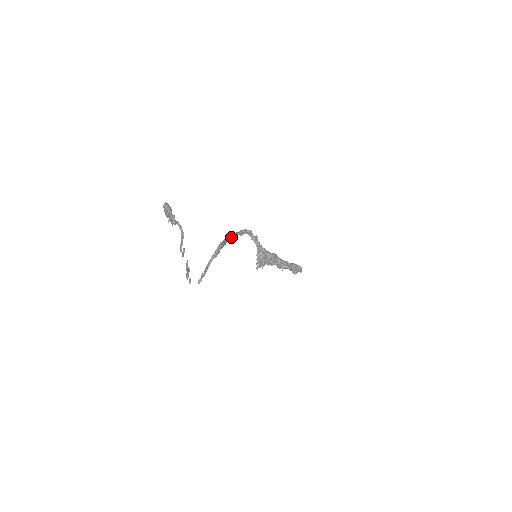
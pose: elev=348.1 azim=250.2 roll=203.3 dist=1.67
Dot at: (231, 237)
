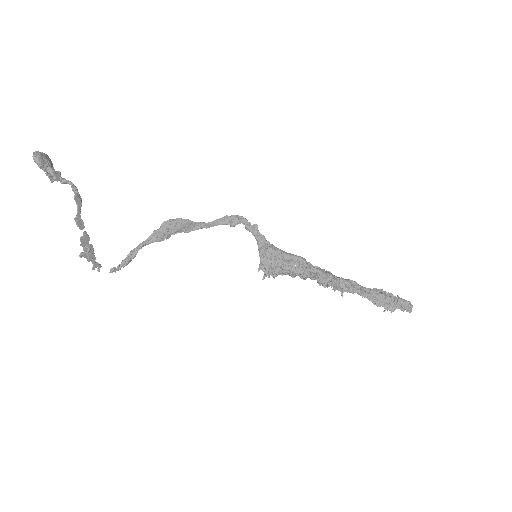
Dot at: (205, 224)
